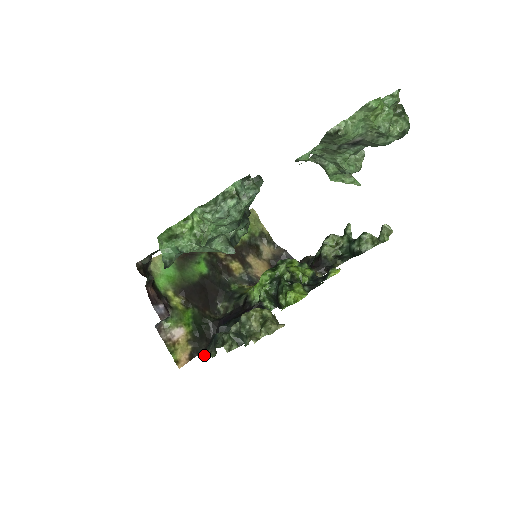
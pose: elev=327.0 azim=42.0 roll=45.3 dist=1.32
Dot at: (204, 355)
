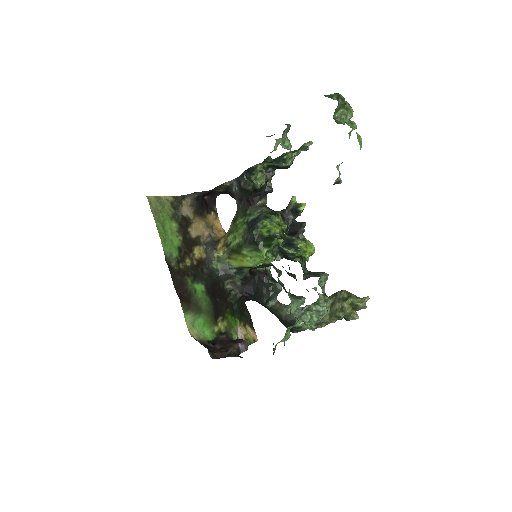
Dot at: occluded
